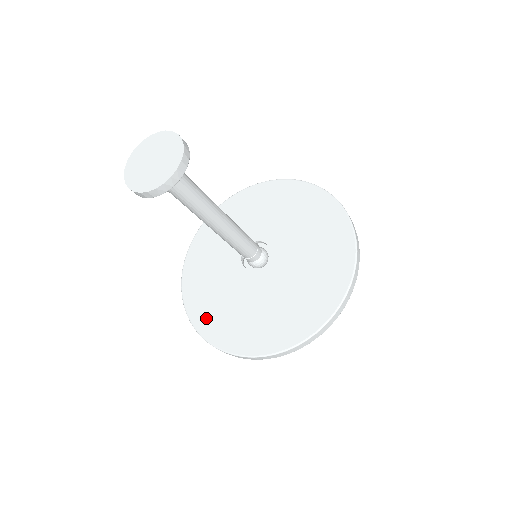
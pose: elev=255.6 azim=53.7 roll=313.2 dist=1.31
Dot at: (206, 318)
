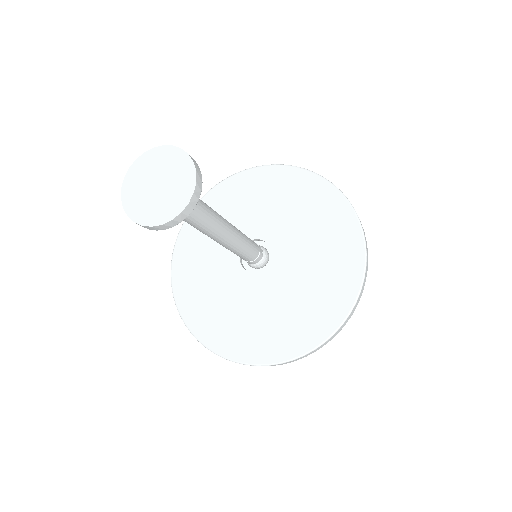
Dot at: (189, 298)
